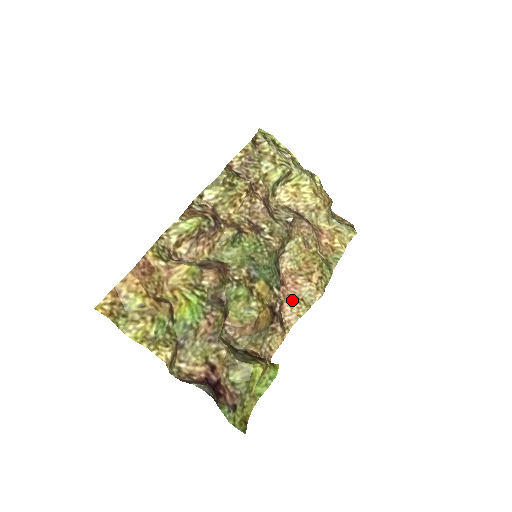
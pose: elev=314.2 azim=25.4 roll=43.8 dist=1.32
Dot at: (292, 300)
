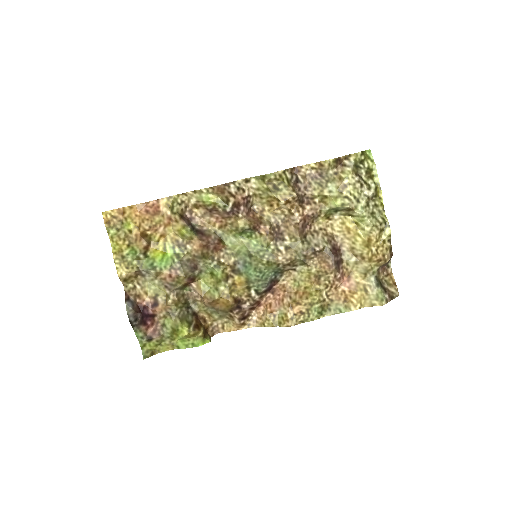
Dot at: (268, 309)
